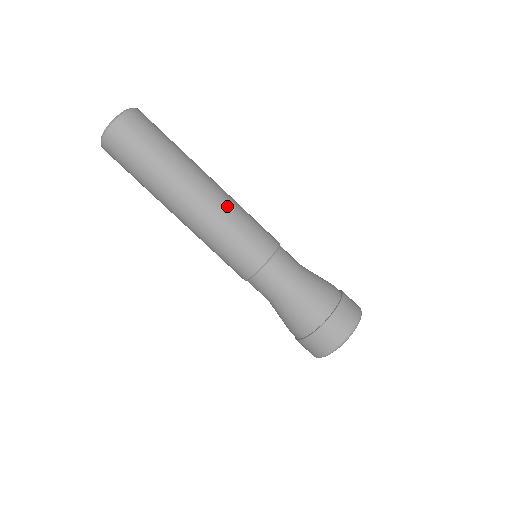
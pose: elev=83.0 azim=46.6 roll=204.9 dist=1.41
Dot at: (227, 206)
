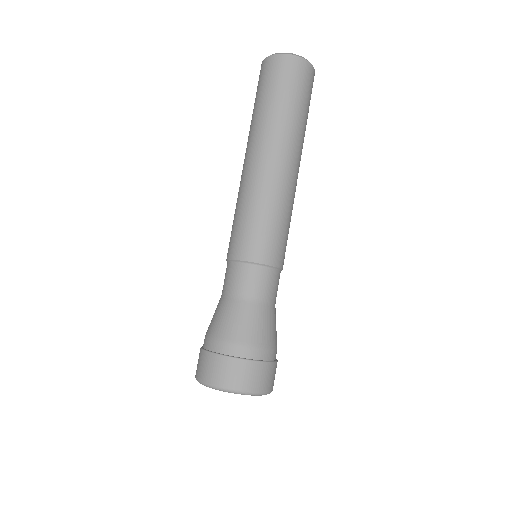
Dot at: occluded
